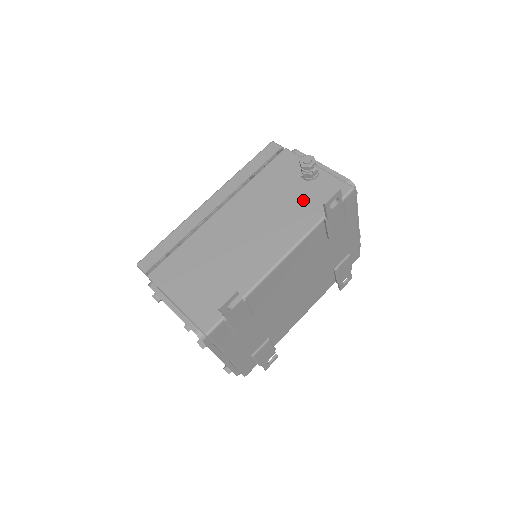
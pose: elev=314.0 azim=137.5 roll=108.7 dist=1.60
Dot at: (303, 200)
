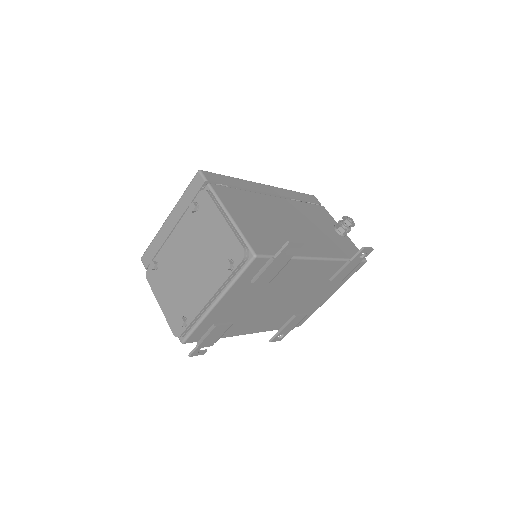
Dot at: (335, 240)
